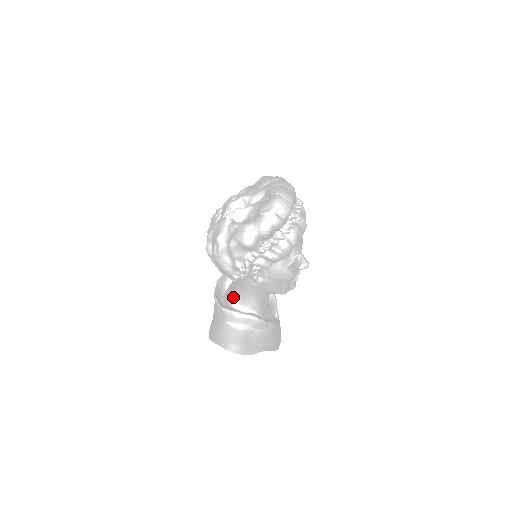
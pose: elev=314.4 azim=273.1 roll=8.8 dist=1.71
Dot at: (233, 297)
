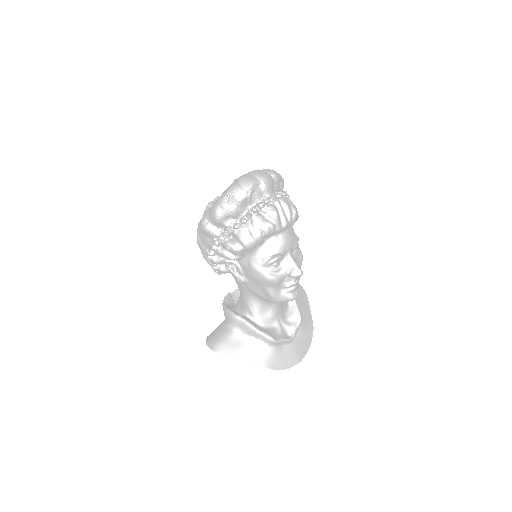
Dot at: (239, 298)
